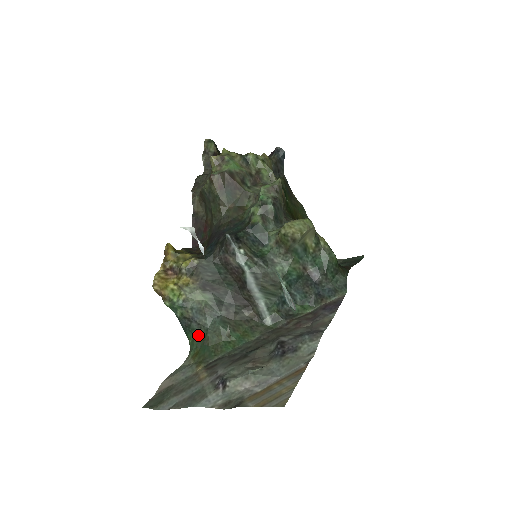
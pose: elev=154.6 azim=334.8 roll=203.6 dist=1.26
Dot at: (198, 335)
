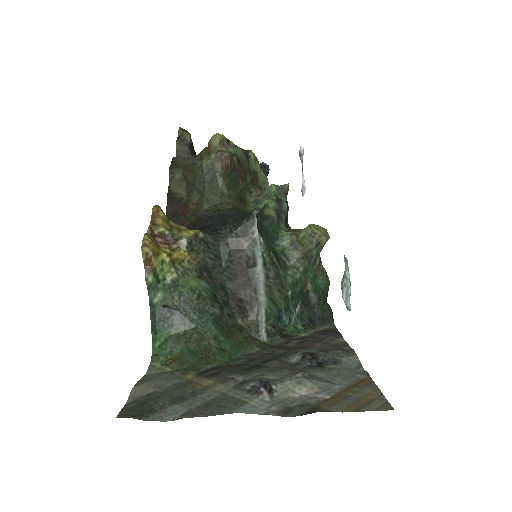
Dot at: (177, 334)
